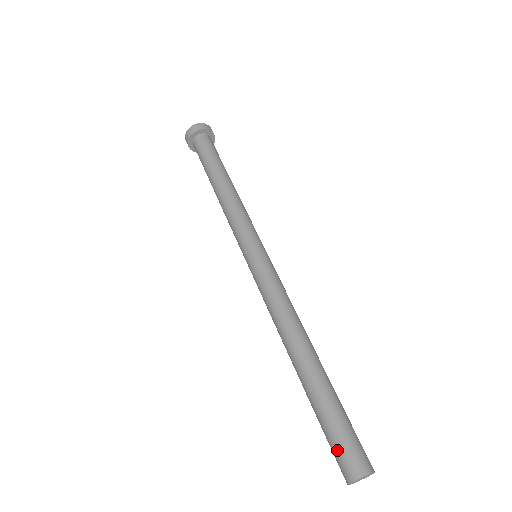
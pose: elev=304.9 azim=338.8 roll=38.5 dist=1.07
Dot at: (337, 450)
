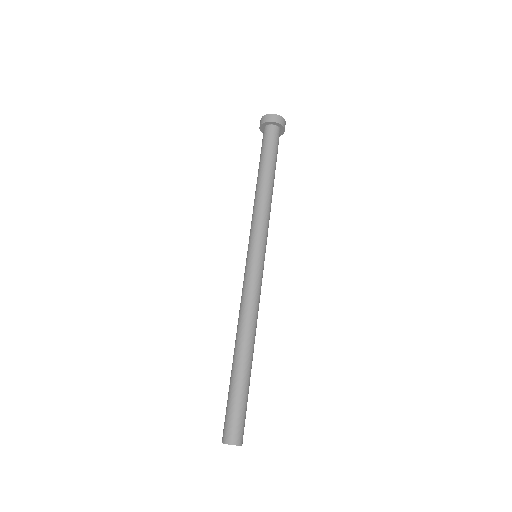
Dot at: (226, 420)
